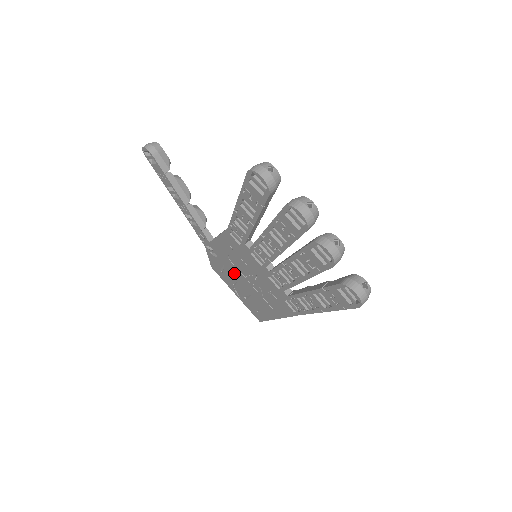
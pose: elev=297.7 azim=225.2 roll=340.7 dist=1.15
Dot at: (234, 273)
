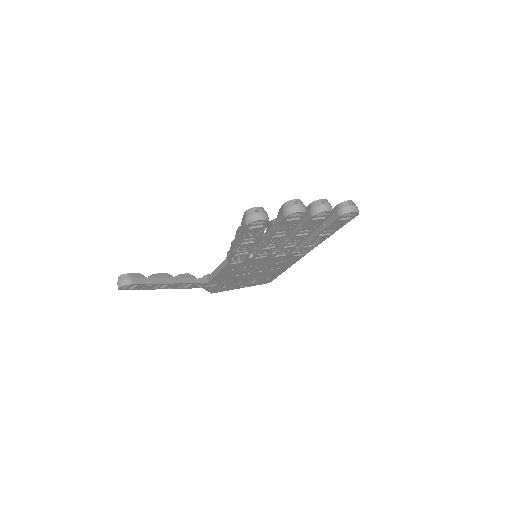
Dot at: (238, 279)
